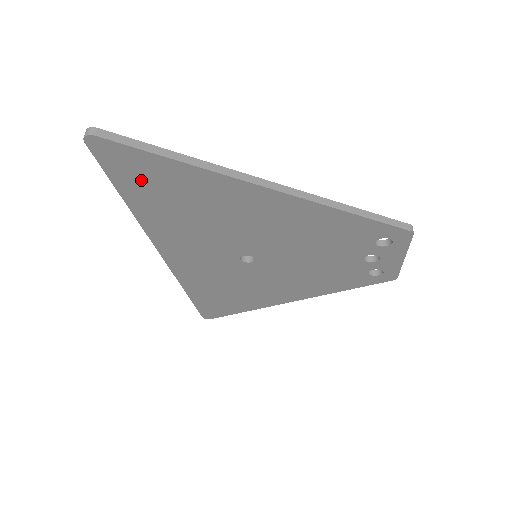
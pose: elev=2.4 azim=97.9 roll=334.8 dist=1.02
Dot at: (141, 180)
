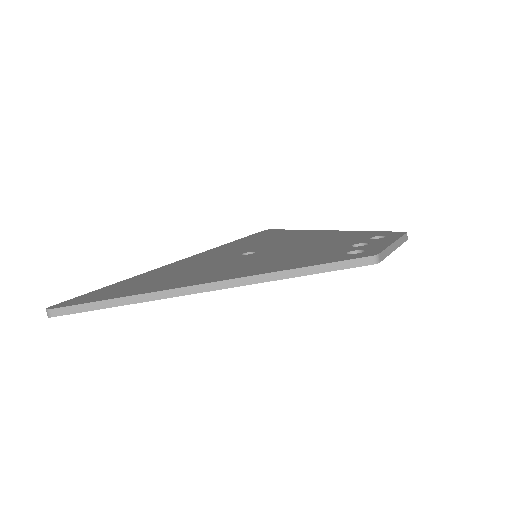
Dot at: occluded
